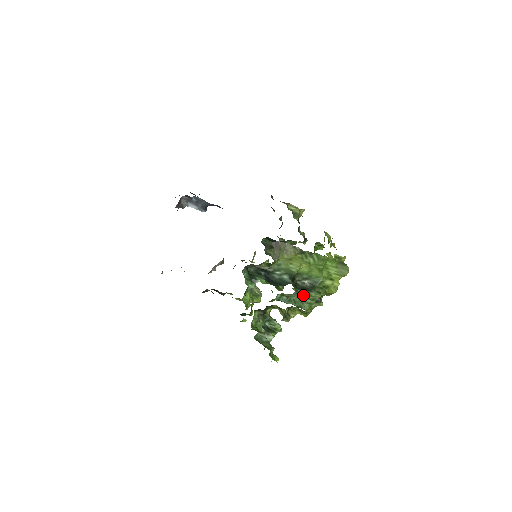
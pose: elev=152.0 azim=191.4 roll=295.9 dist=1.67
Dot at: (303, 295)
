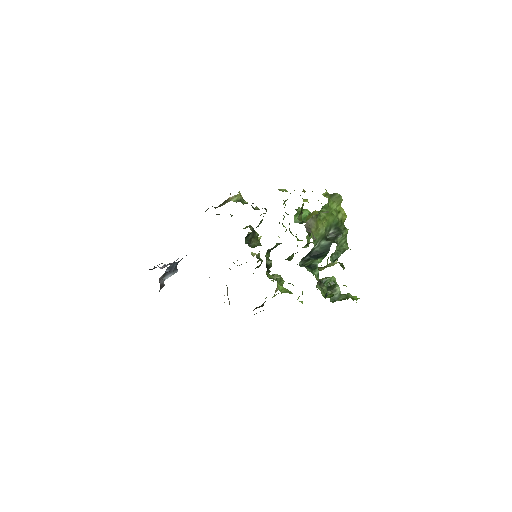
Dot at: (339, 241)
